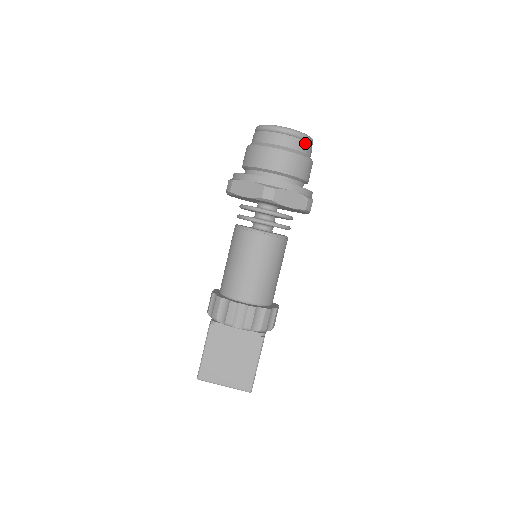
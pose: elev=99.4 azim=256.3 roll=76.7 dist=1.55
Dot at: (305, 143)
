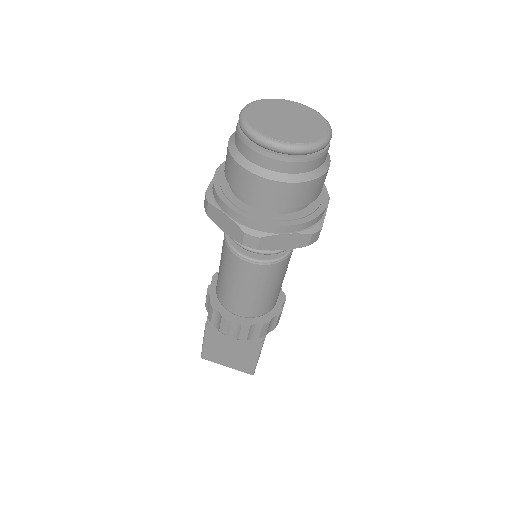
Dot at: (311, 159)
